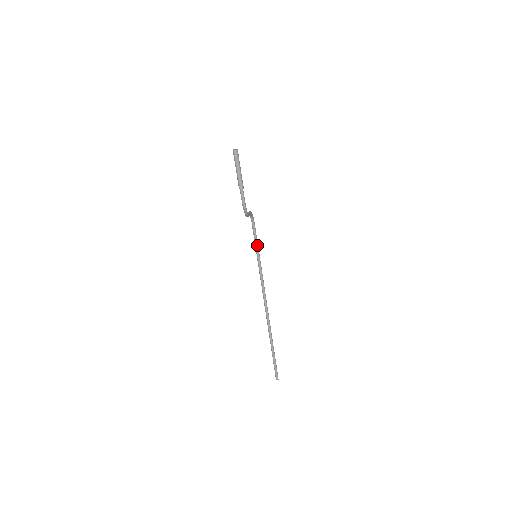
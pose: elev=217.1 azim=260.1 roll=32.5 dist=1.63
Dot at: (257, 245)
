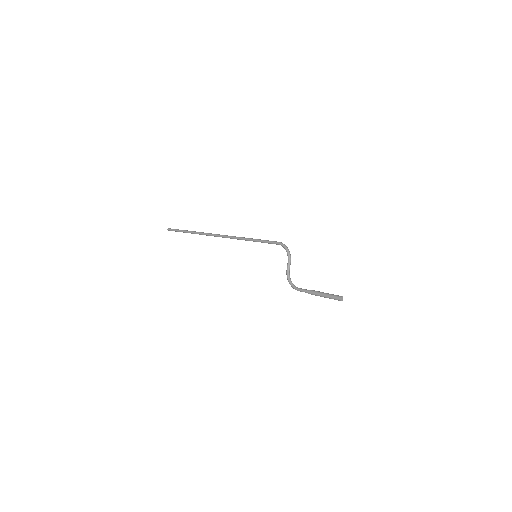
Dot at: (263, 242)
